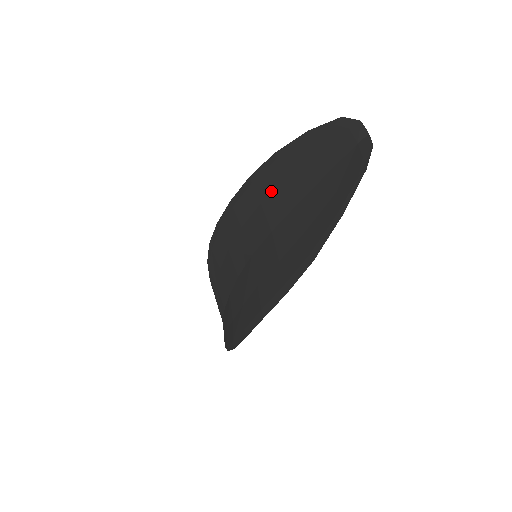
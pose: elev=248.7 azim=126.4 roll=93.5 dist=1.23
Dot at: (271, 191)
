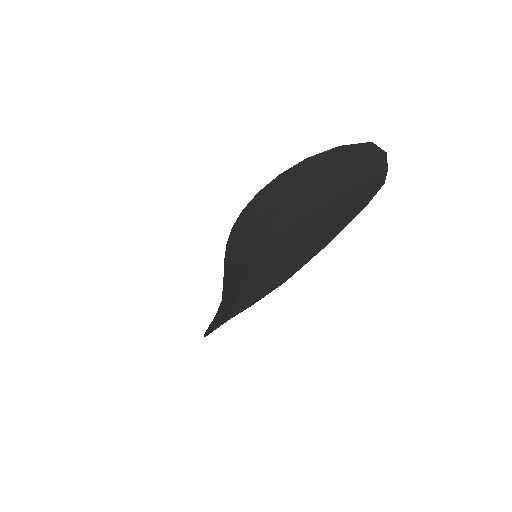
Dot at: (288, 196)
